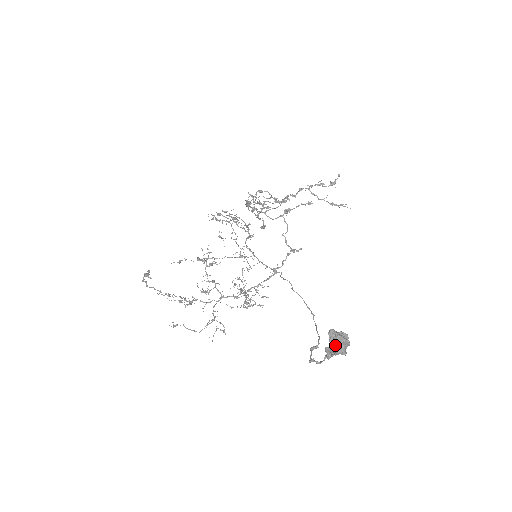
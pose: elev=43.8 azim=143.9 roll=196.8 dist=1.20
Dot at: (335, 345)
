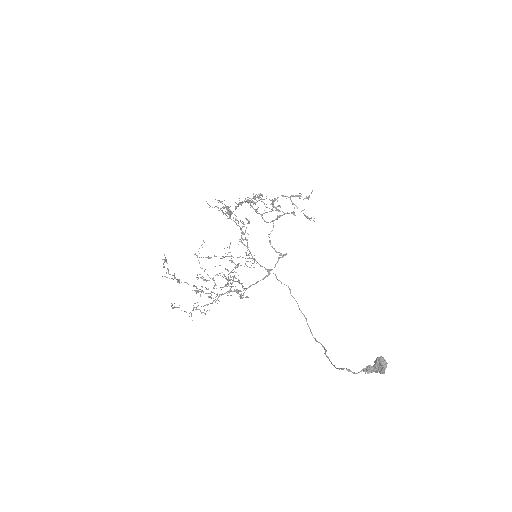
Dot at: (384, 368)
